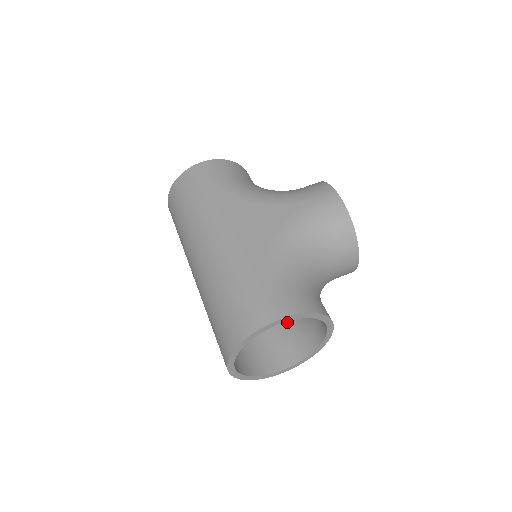
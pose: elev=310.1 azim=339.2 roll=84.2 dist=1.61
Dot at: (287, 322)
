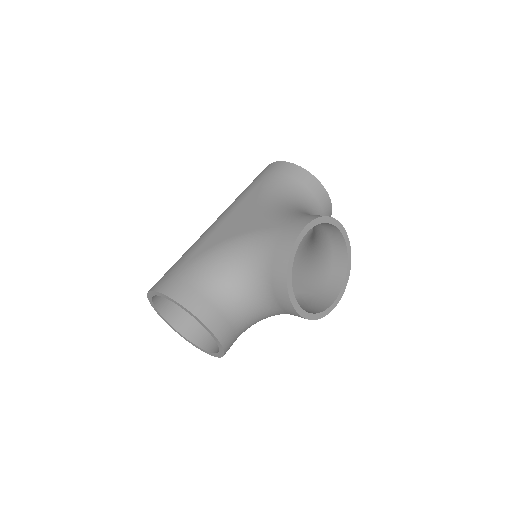
Dot at: occluded
